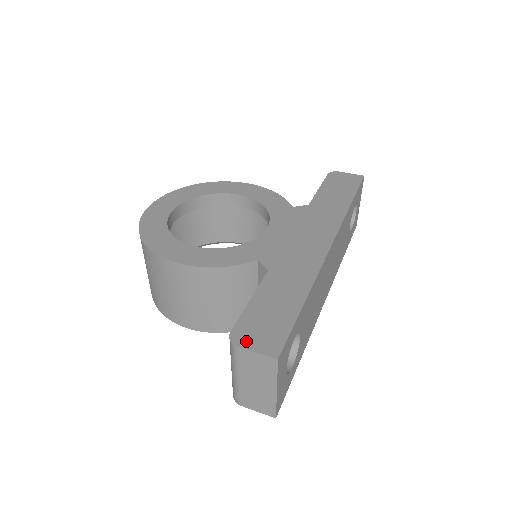
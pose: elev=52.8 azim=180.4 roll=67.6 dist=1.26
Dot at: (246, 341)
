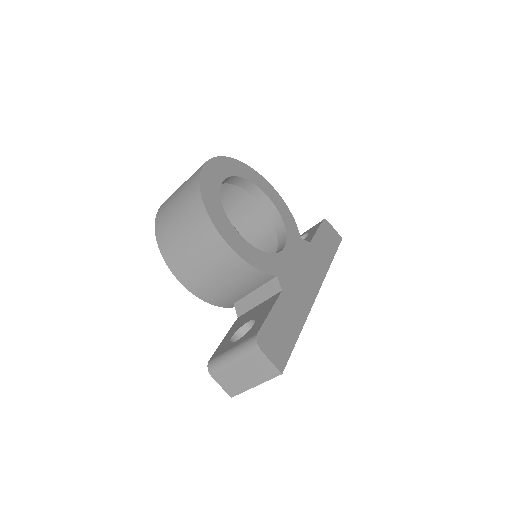
Dot at: (266, 348)
